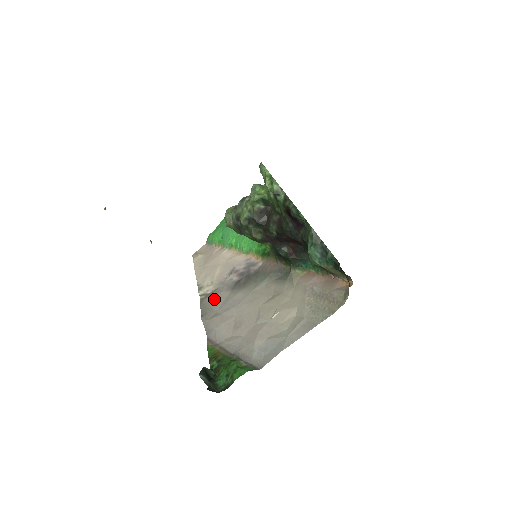
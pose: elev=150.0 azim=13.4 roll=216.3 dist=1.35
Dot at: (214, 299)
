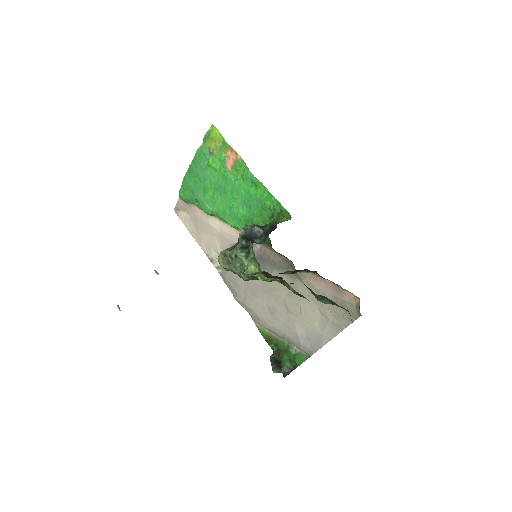
Dot at: (234, 278)
